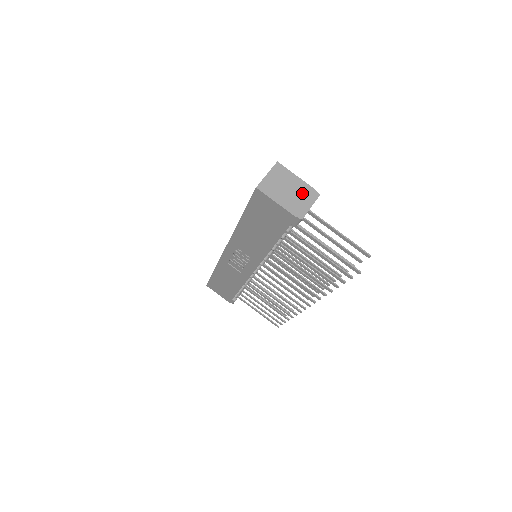
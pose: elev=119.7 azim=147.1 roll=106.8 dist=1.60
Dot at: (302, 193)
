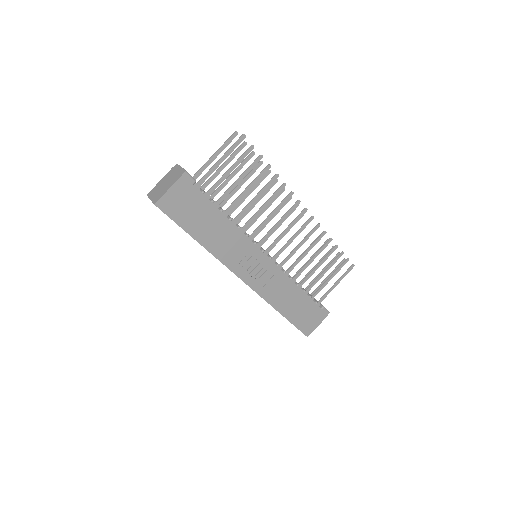
Dot at: (171, 175)
